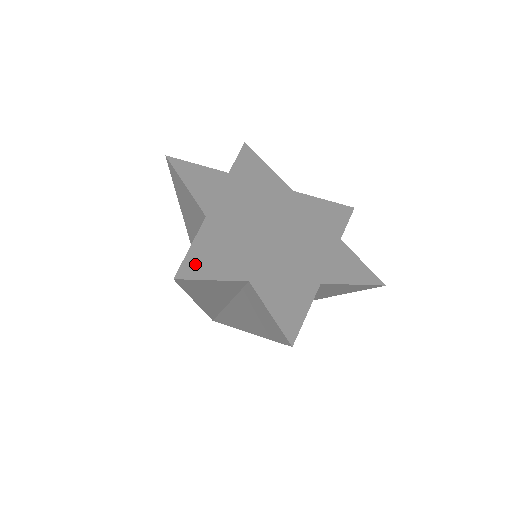
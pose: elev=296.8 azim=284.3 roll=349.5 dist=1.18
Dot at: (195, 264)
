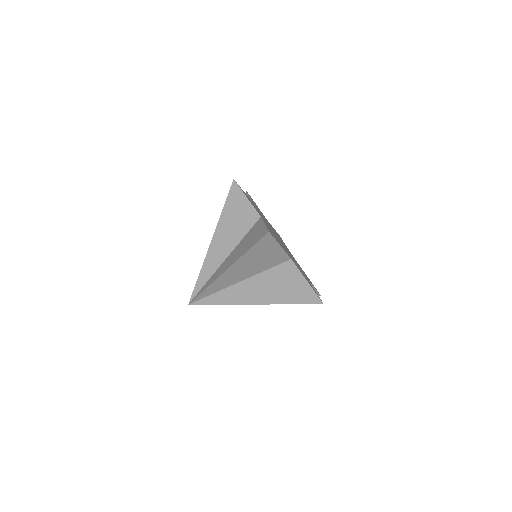
Dot at: (243, 191)
